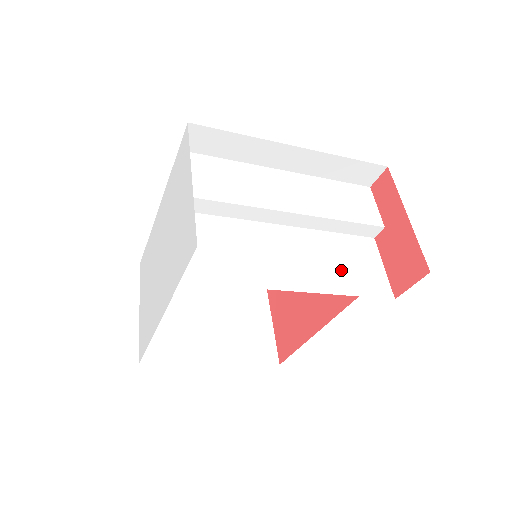
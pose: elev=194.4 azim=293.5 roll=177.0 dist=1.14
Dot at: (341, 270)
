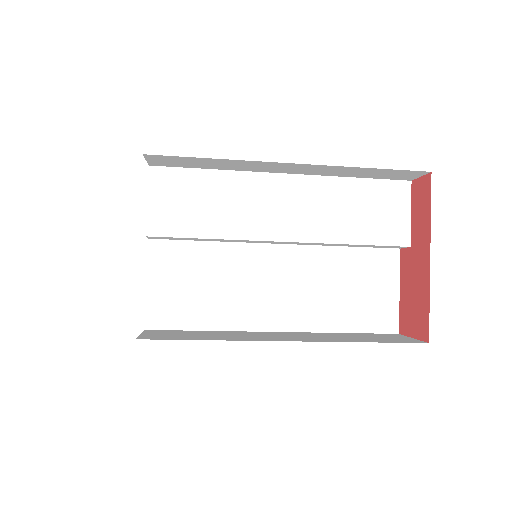
Dot at: (338, 300)
